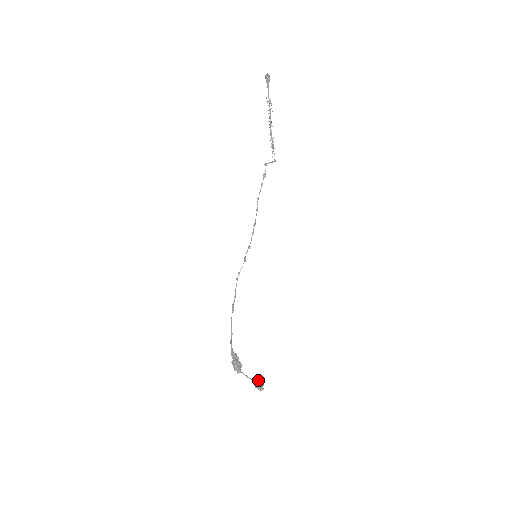
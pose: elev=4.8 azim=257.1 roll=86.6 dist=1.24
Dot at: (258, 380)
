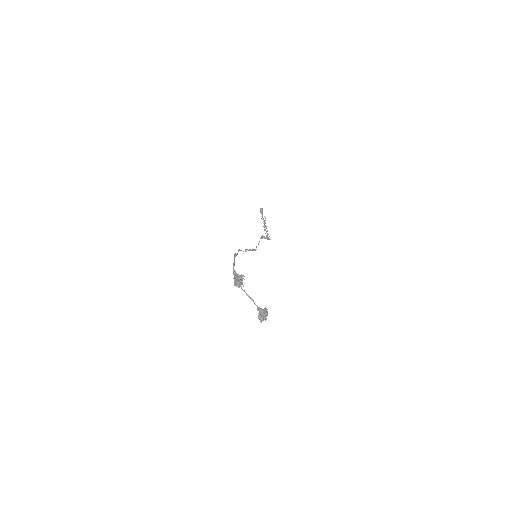
Dot at: (261, 310)
